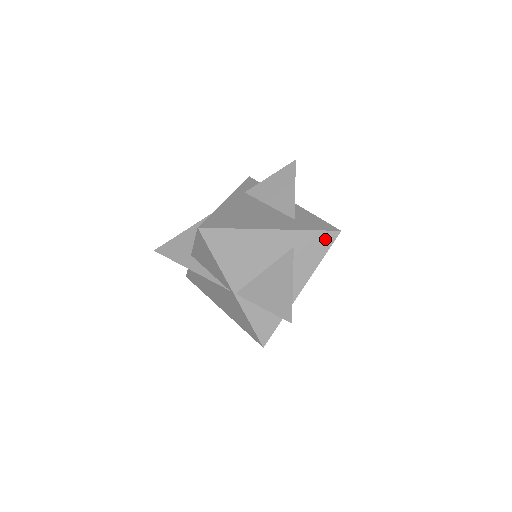
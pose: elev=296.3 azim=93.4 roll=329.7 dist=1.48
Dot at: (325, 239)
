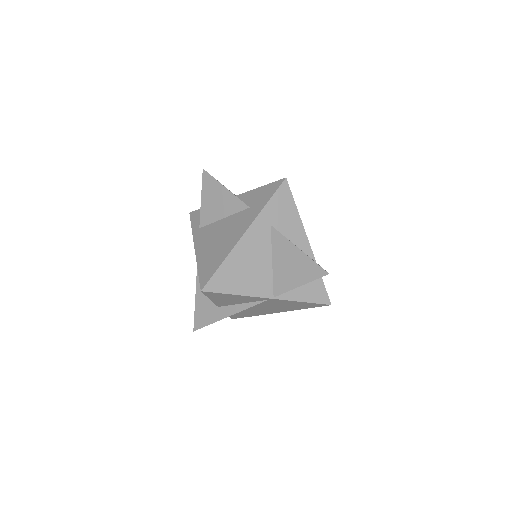
Dot at: (283, 195)
